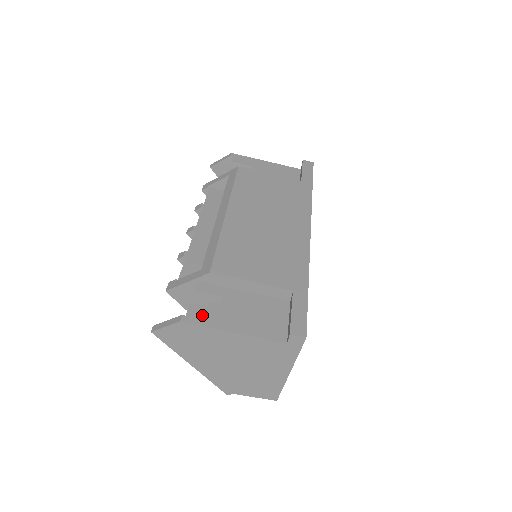
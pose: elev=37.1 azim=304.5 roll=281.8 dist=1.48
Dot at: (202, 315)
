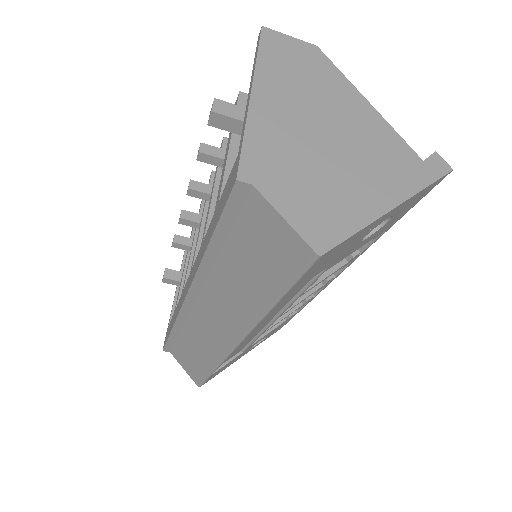
Dot at: occluded
